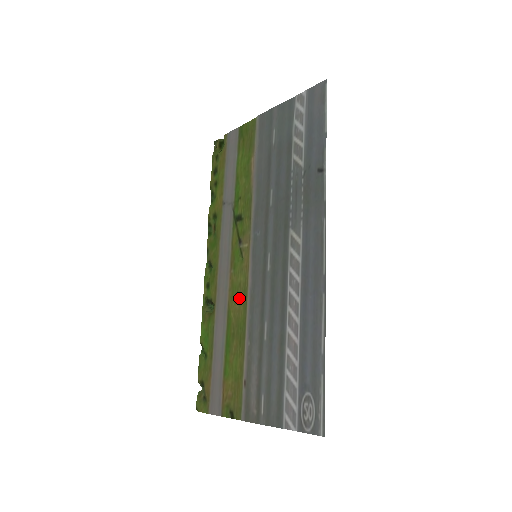
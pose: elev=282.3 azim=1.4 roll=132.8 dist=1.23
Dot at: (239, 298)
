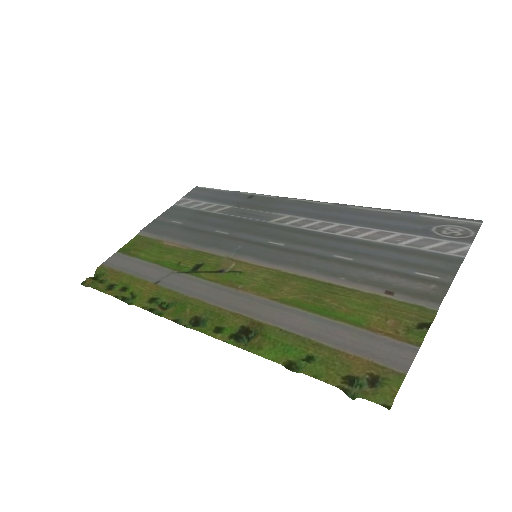
Dot at: (279, 283)
